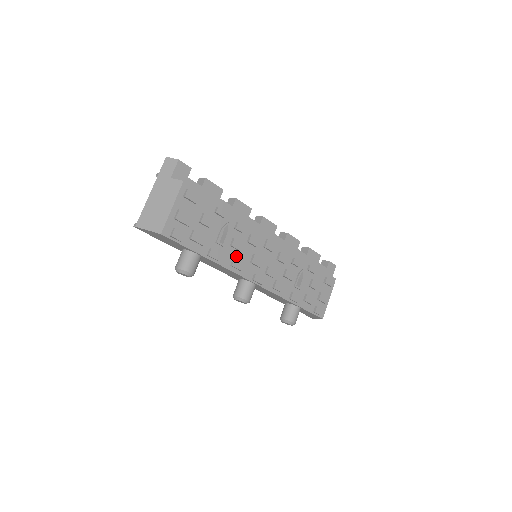
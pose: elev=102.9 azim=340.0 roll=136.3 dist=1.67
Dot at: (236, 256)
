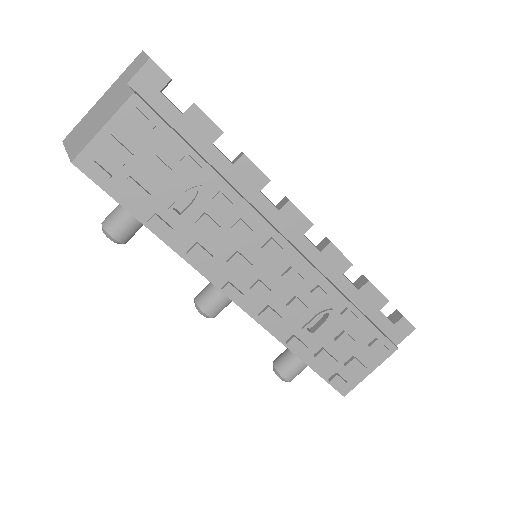
Dot at: (203, 242)
